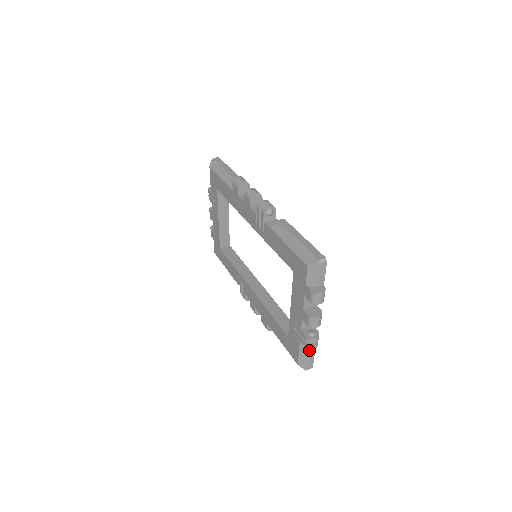
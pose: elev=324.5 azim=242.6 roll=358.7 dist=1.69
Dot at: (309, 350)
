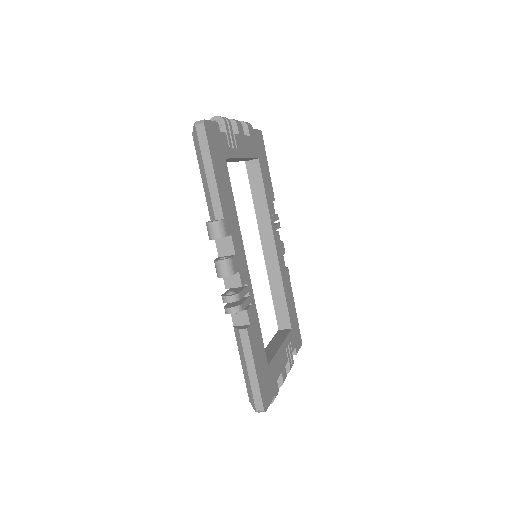
Dot at: occluded
